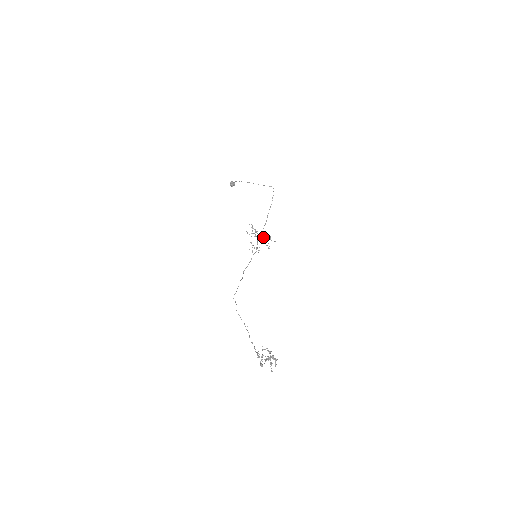
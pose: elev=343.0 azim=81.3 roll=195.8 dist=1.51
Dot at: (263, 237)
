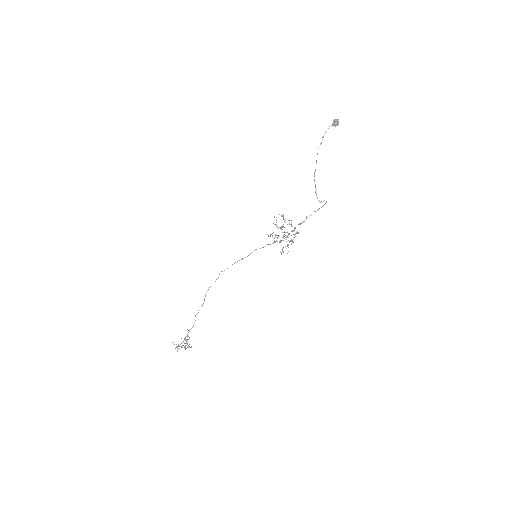
Dot at: (286, 237)
